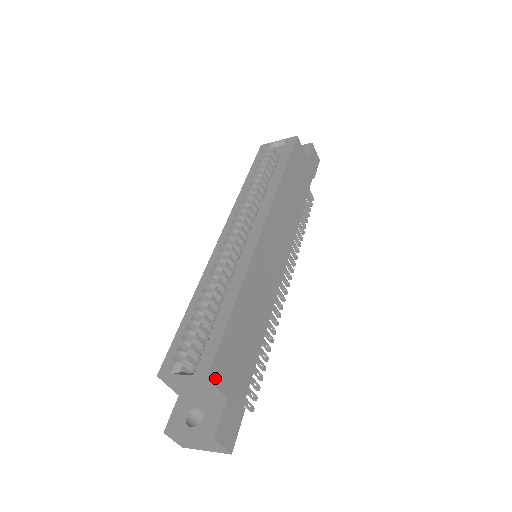
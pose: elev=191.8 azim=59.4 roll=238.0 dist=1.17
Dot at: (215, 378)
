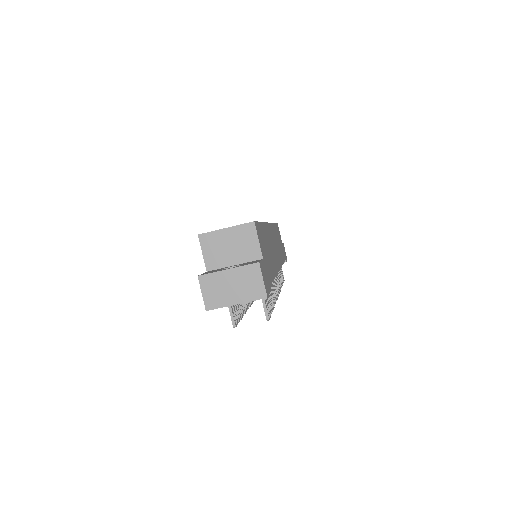
Dot at: (257, 232)
